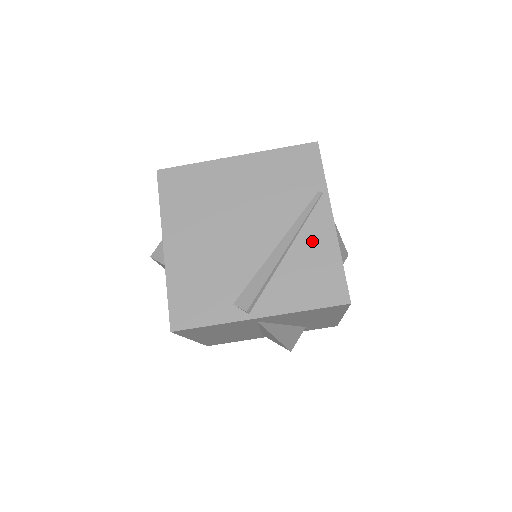
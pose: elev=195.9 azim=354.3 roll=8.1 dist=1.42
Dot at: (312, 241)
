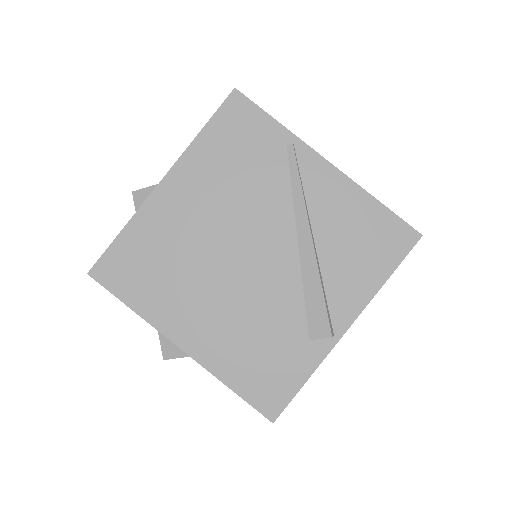
Dot at: (329, 205)
